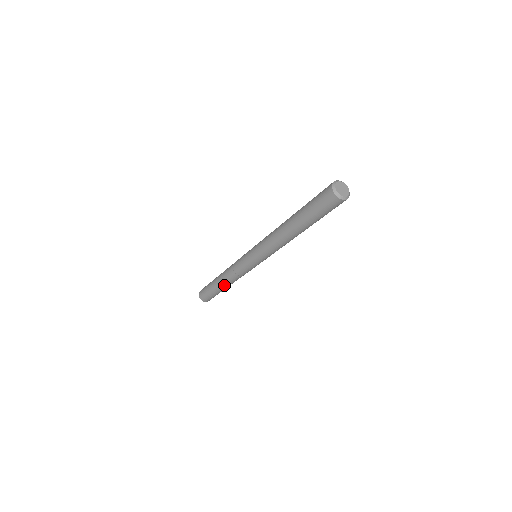
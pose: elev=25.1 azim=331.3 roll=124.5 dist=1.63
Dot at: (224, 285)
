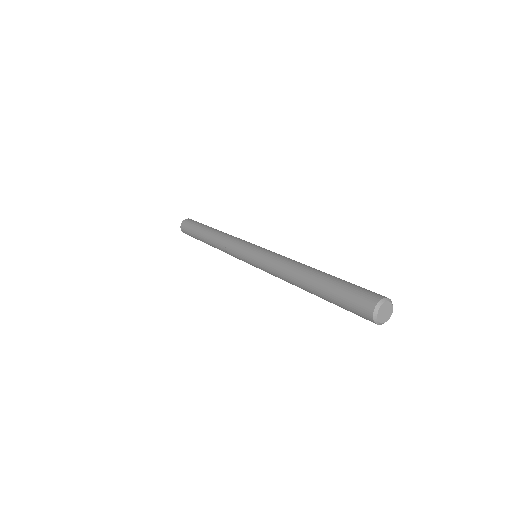
Dot at: occluded
